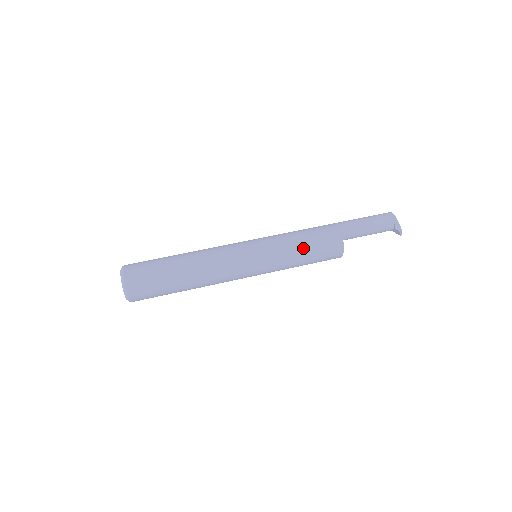
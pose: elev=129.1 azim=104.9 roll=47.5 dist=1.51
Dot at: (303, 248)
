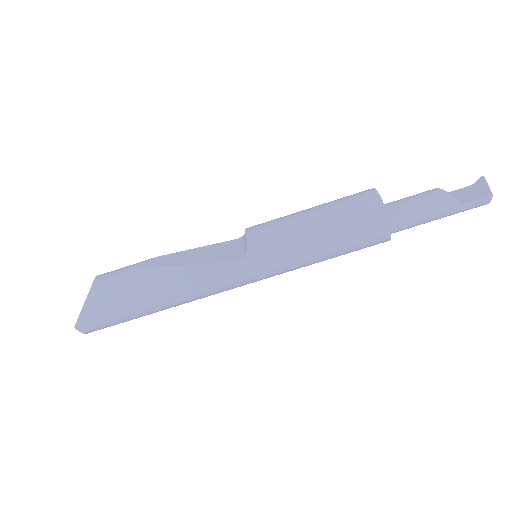
Dot at: occluded
